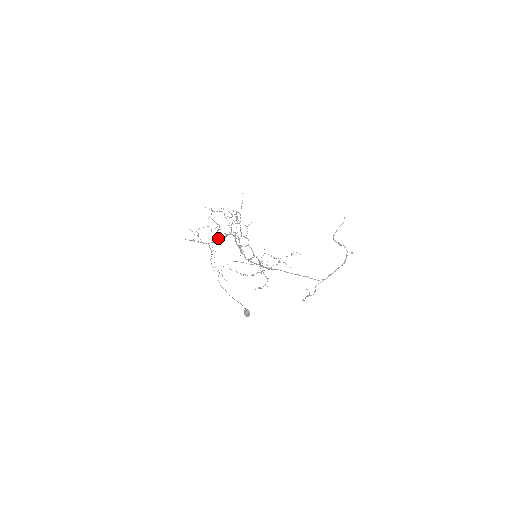
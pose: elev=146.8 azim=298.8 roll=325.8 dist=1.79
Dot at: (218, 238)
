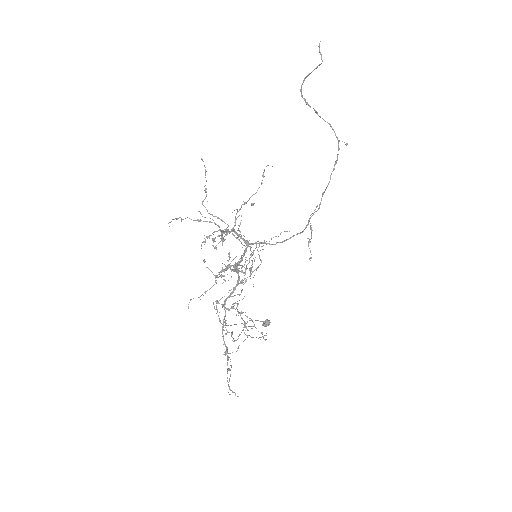
Dot at: (224, 304)
